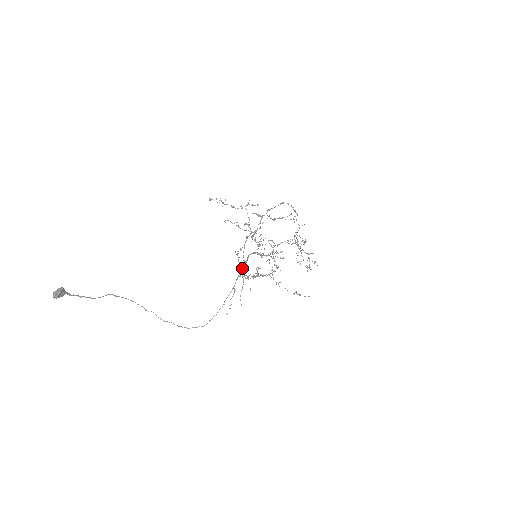
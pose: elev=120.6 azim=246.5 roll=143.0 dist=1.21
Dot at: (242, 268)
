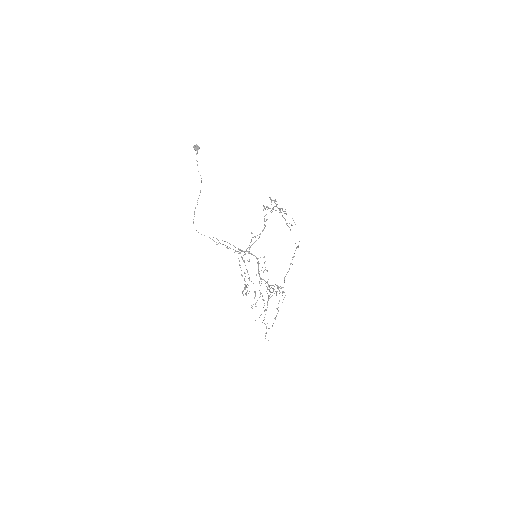
Dot at: (244, 251)
